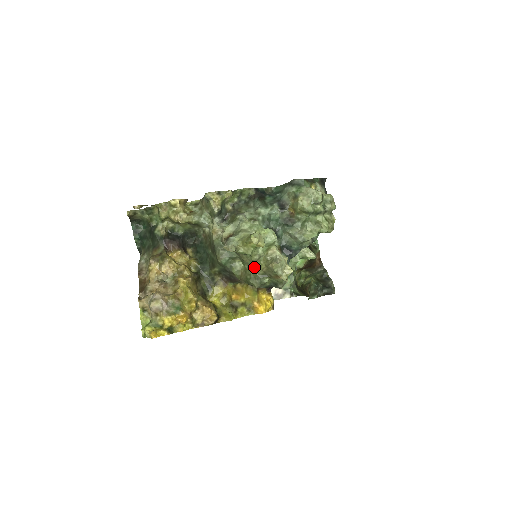
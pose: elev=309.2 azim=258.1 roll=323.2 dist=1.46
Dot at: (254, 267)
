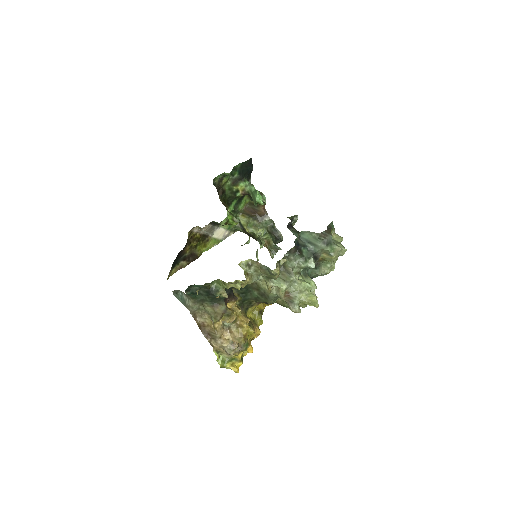
Dot at: occluded
